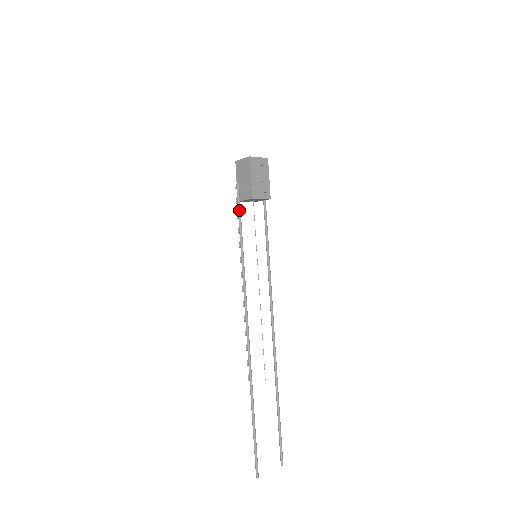
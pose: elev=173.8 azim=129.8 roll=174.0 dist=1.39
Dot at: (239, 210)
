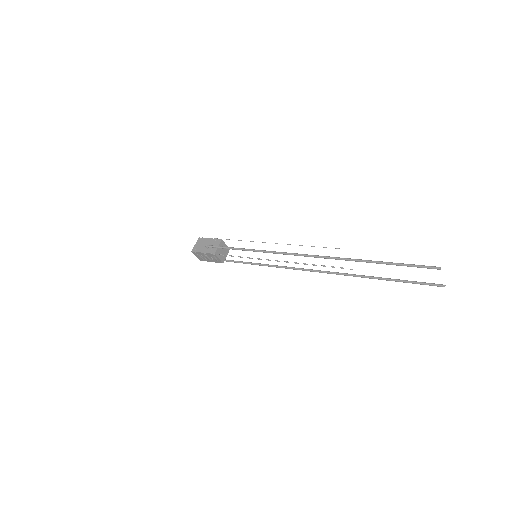
Dot at: (220, 246)
